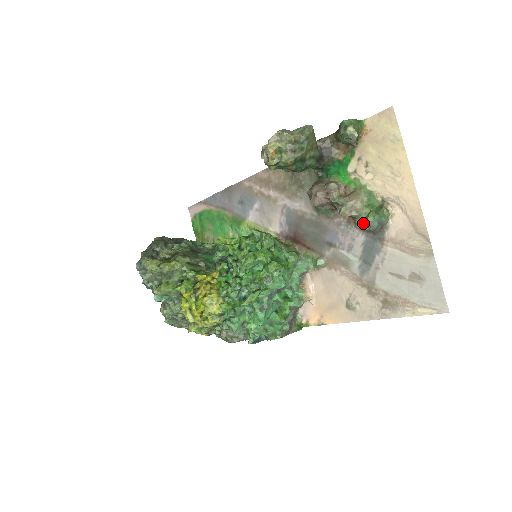
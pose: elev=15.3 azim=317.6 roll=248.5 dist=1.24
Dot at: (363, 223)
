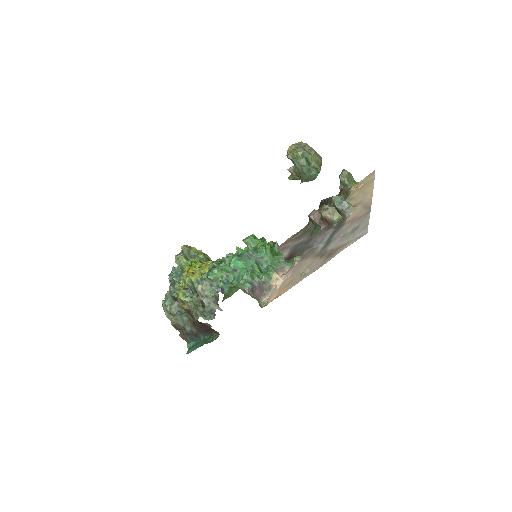
Dot at: (332, 203)
